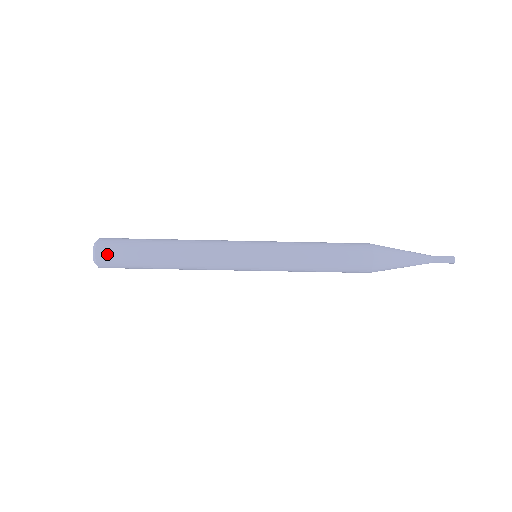
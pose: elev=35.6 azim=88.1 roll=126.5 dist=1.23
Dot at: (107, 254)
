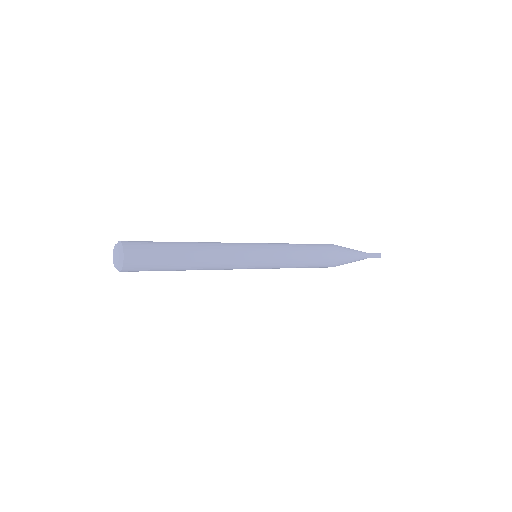
Dot at: (135, 251)
